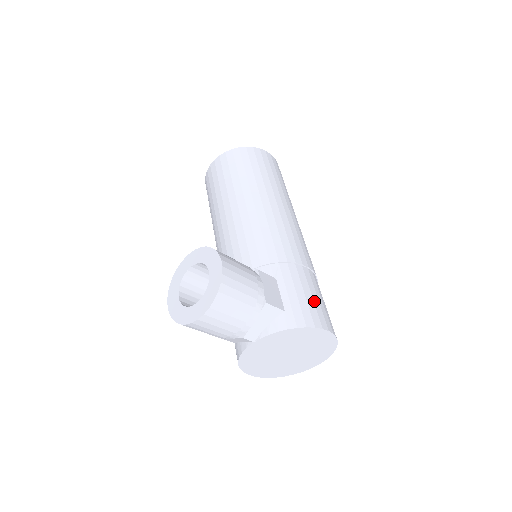
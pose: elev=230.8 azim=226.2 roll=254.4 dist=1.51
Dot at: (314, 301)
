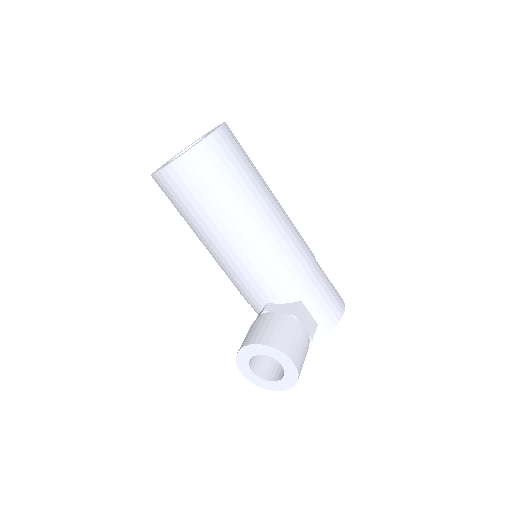
Dot at: (330, 297)
